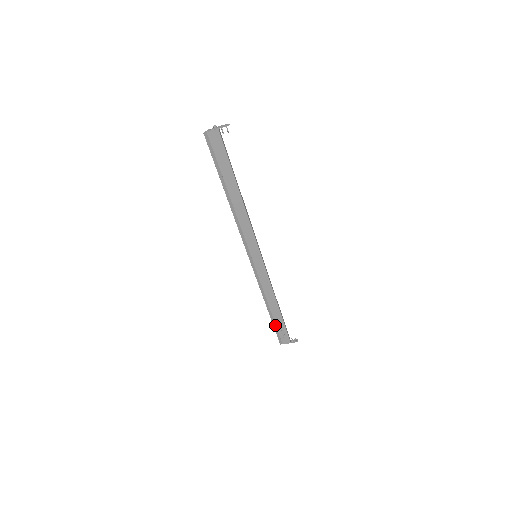
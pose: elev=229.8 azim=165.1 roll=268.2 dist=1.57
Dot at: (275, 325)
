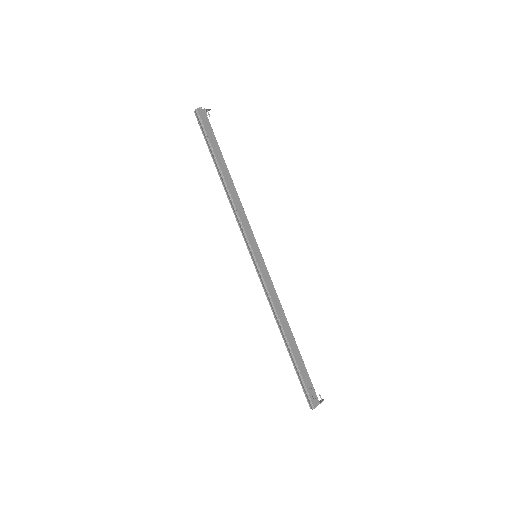
Dot at: (297, 372)
